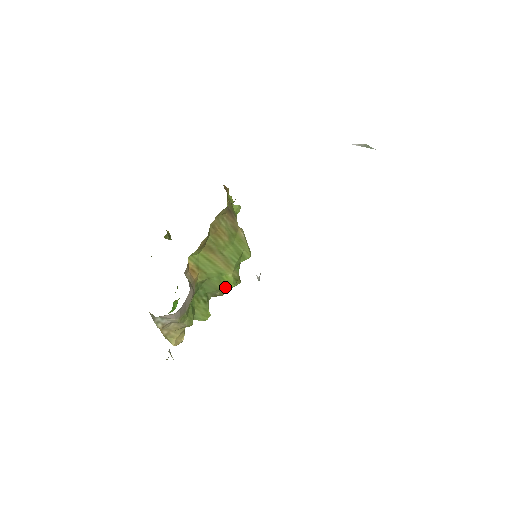
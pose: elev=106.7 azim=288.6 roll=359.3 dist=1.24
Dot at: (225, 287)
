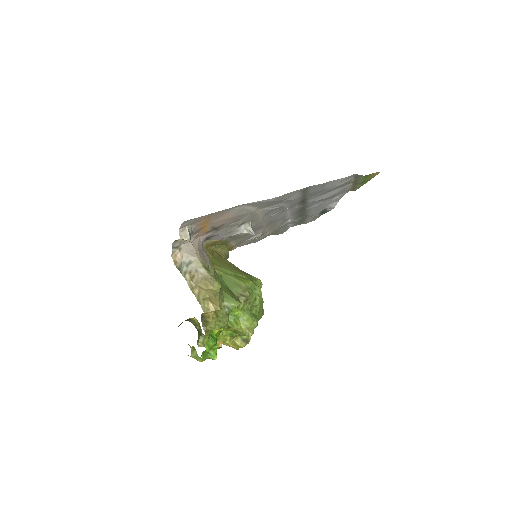
Dot at: (245, 283)
